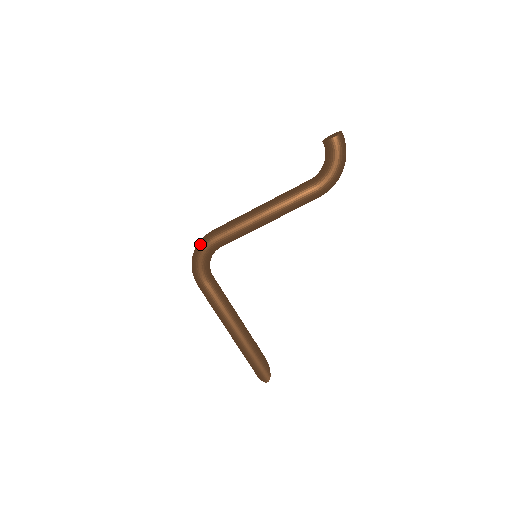
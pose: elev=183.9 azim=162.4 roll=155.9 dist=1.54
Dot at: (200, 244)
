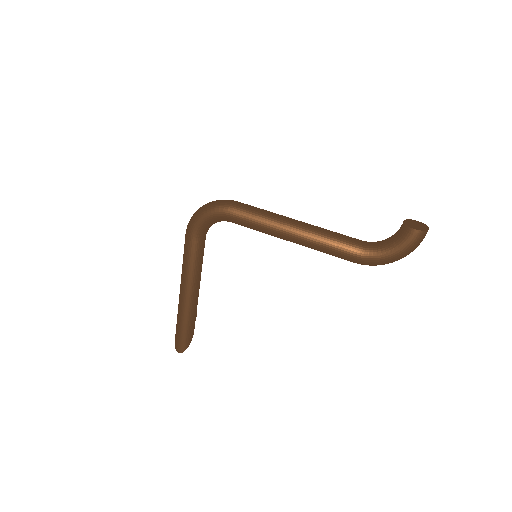
Dot at: (216, 204)
